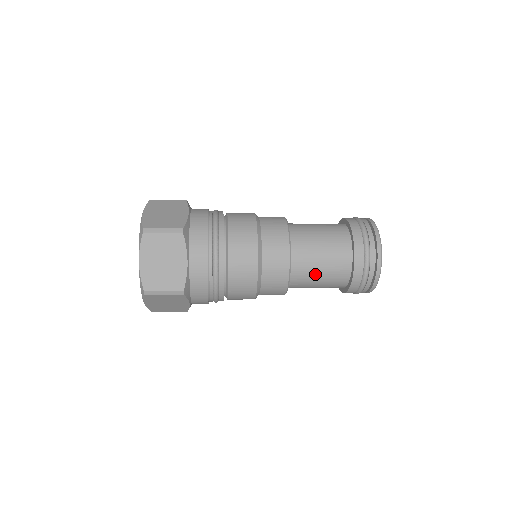
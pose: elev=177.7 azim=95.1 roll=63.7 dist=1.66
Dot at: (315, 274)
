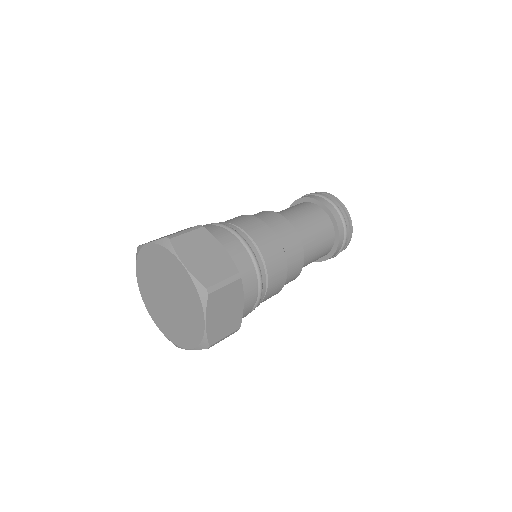
Dot at: occluded
